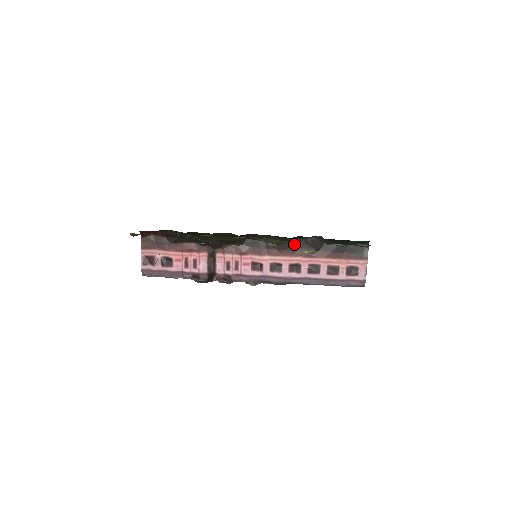
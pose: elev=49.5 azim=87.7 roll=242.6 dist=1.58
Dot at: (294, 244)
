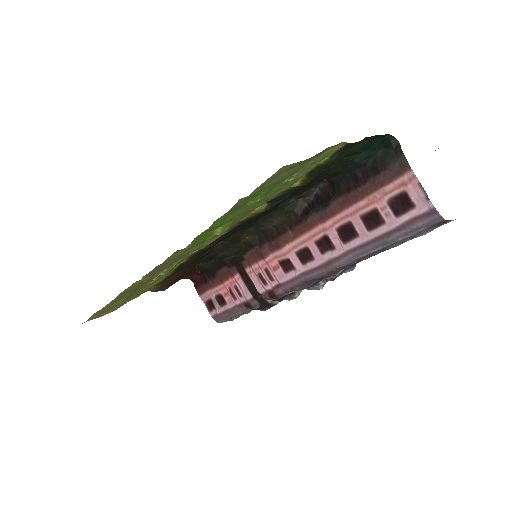
Dot at: (302, 210)
